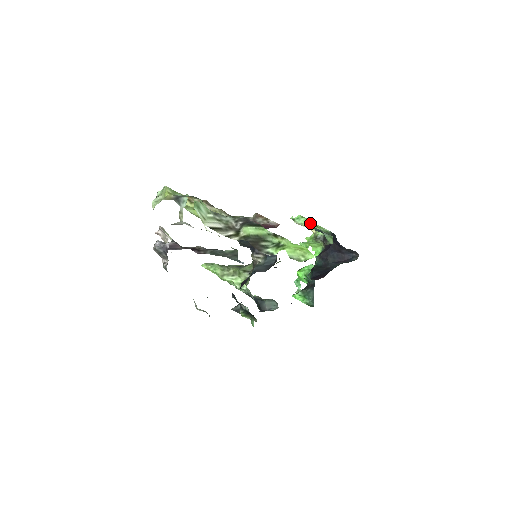
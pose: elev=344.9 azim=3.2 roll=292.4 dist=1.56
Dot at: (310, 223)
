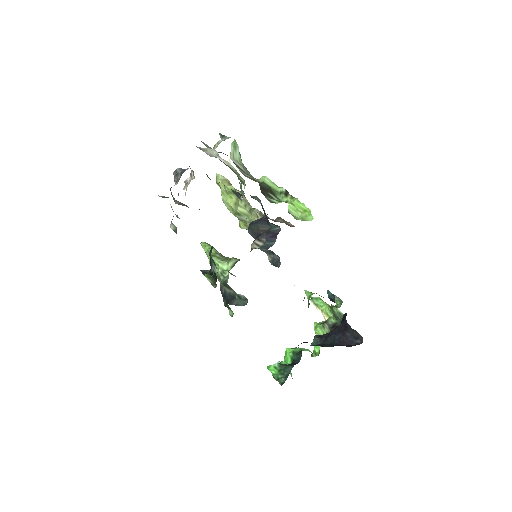
Dot at: (326, 305)
